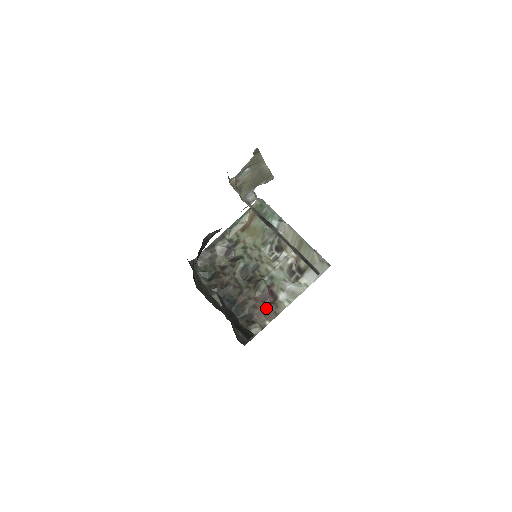
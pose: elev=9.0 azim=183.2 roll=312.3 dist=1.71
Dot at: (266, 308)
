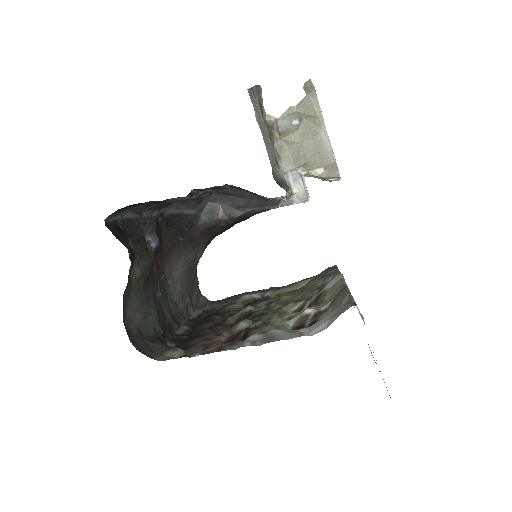
Dot at: (217, 343)
